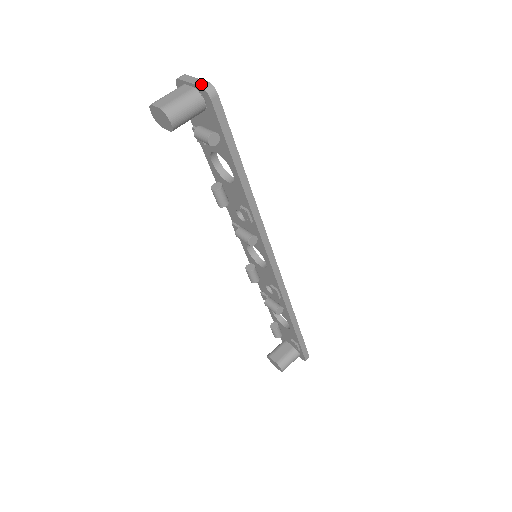
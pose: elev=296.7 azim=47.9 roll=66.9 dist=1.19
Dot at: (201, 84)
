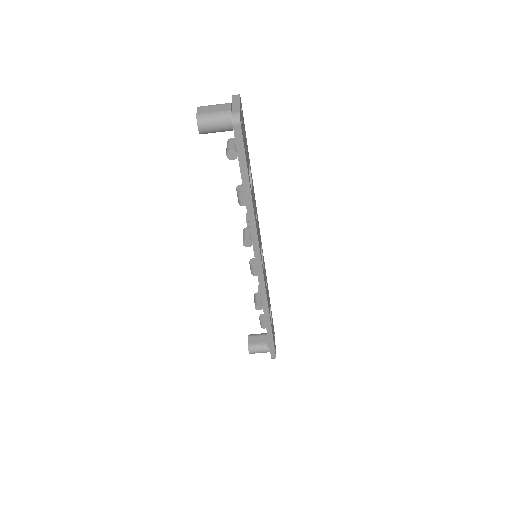
Dot at: (234, 111)
